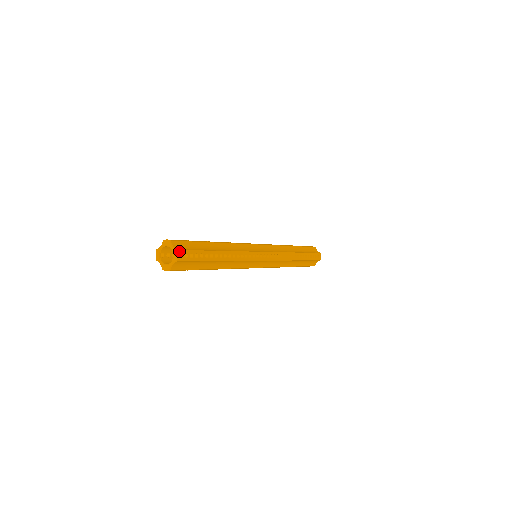
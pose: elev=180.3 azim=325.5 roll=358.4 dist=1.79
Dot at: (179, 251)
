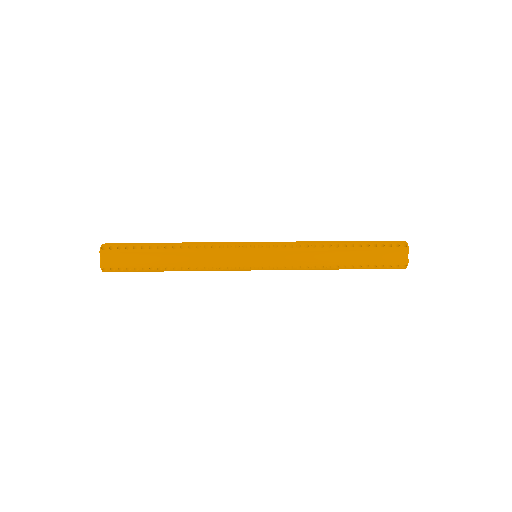
Dot at: (104, 245)
